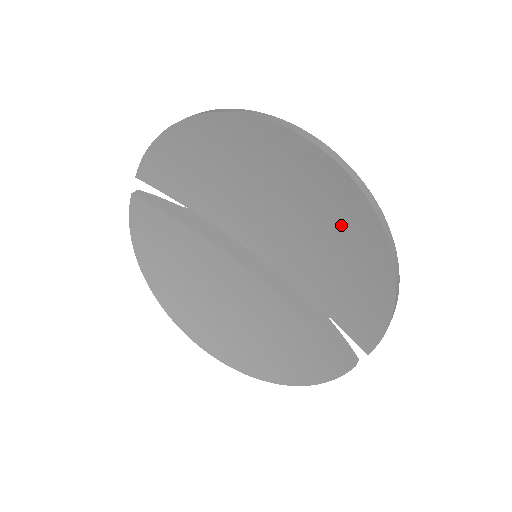
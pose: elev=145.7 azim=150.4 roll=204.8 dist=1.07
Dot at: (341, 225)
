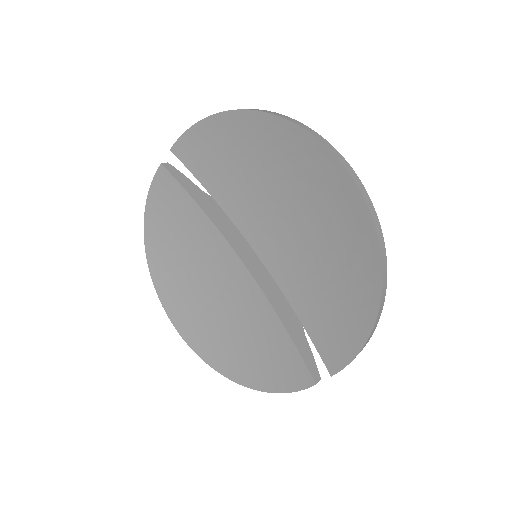
Dot at: (344, 247)
